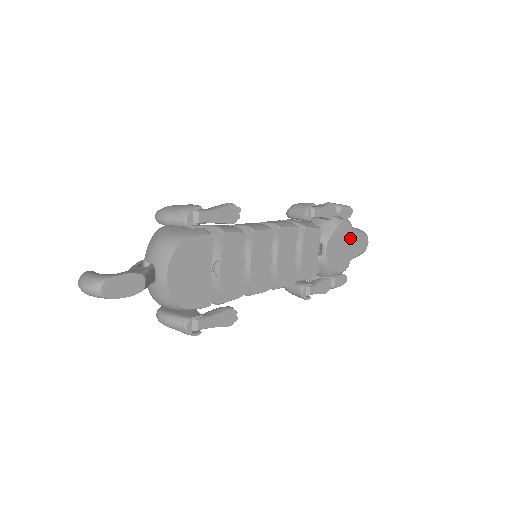
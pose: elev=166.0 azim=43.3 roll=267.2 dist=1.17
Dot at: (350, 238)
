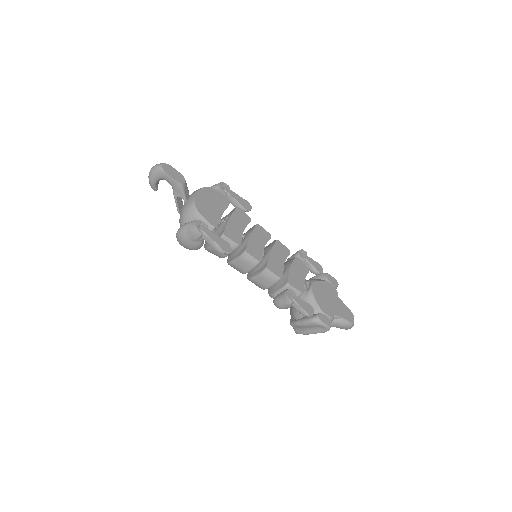
Dot at: (335, 299)
